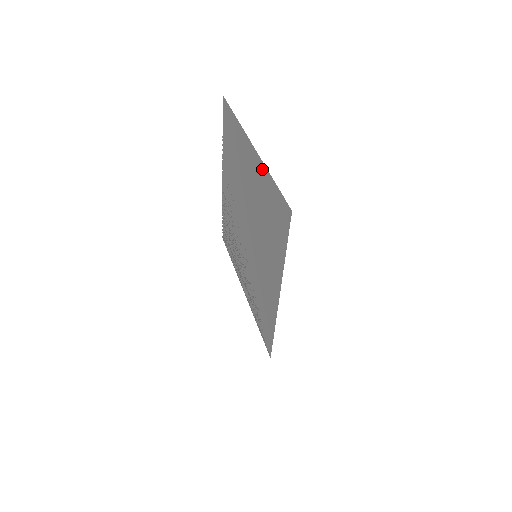
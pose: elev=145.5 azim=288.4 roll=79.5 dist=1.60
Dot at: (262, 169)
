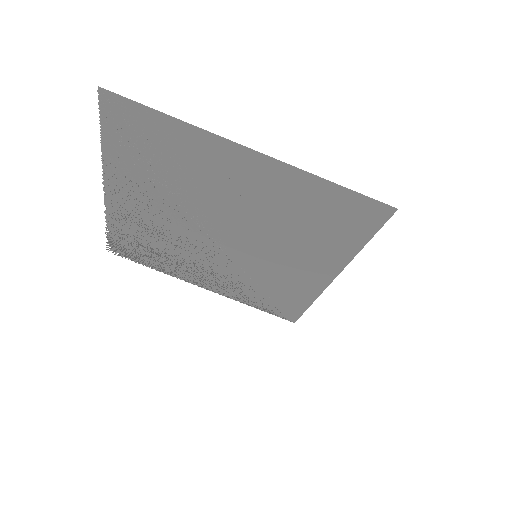
Dot at: (296, 176)
